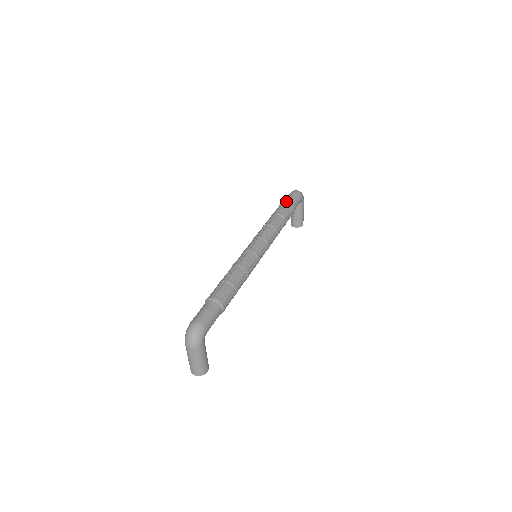
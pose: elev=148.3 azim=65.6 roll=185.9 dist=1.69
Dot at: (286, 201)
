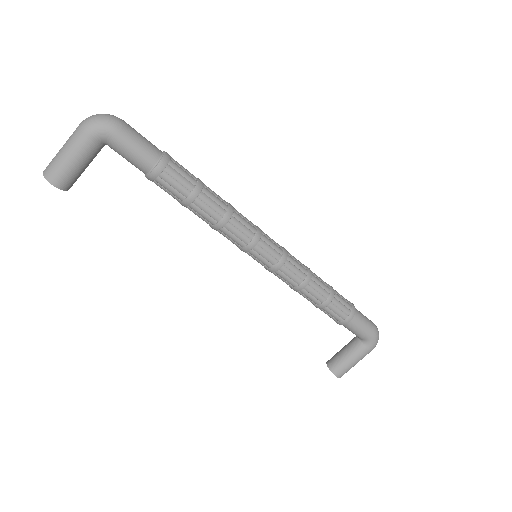
Dot at: occluded
